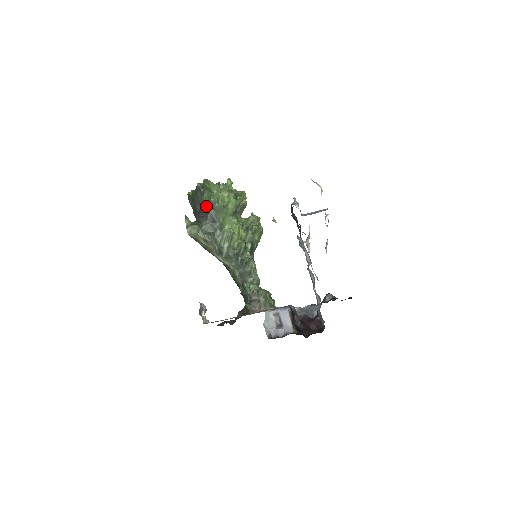
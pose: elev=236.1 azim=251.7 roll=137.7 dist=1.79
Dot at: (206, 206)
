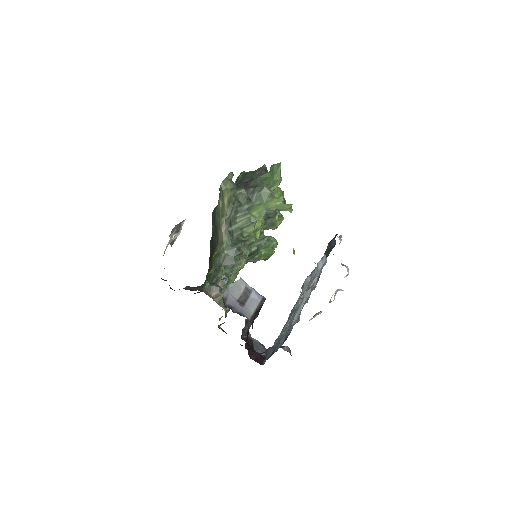
Dot at: (257, 182)
